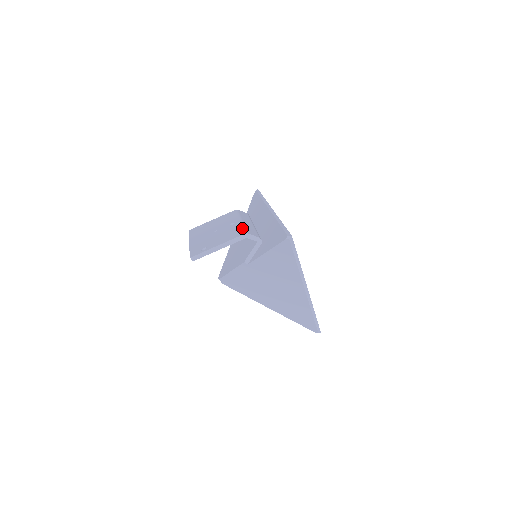
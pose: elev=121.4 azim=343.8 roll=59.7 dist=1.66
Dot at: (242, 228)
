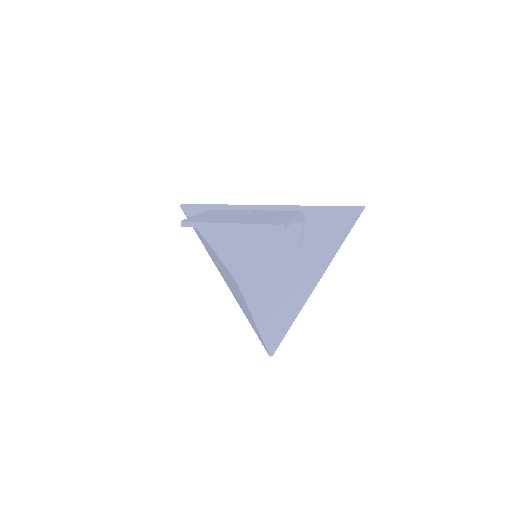
Dot at: occluded
